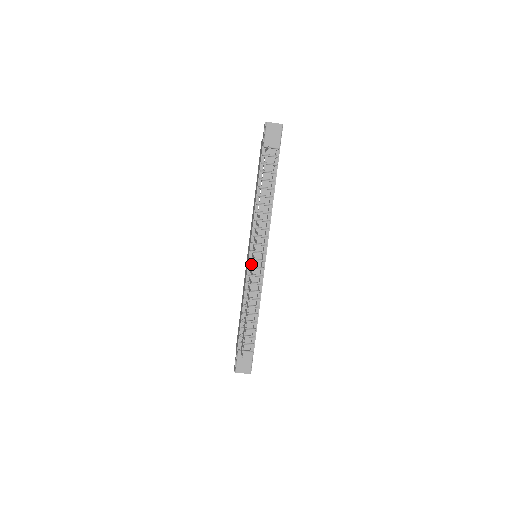
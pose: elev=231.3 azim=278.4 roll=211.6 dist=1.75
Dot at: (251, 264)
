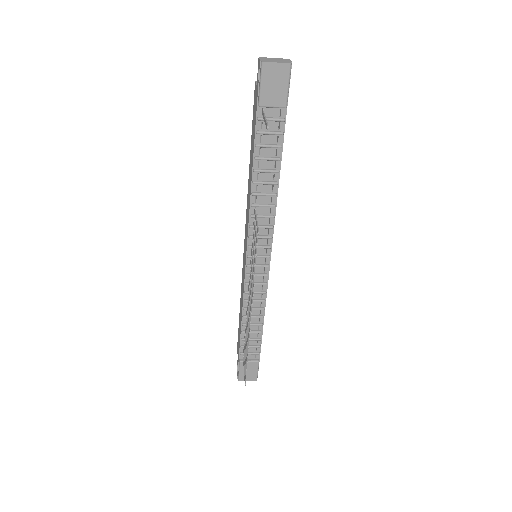
Dot at: (249, 274)
